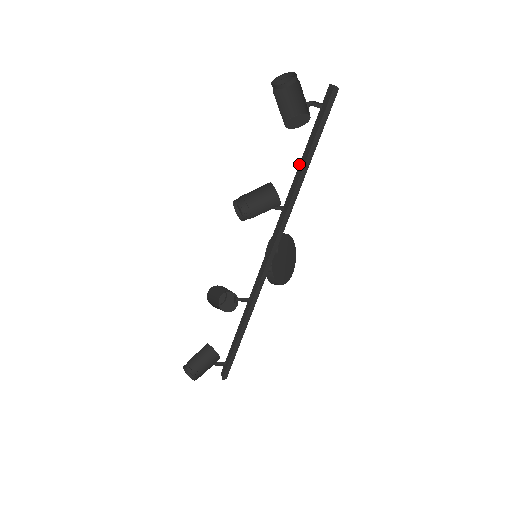
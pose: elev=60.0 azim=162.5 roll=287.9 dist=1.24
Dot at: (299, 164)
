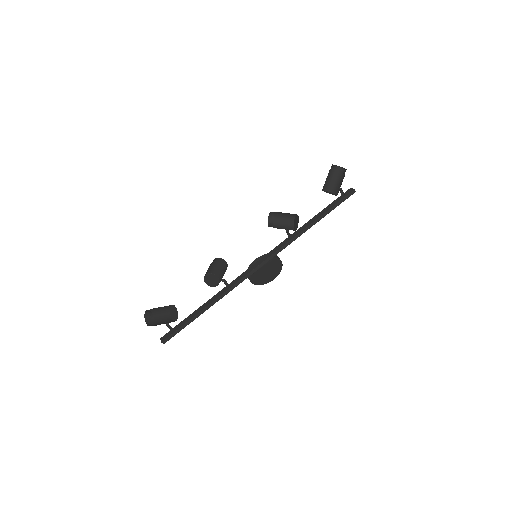
Dot at: (313, 217)
